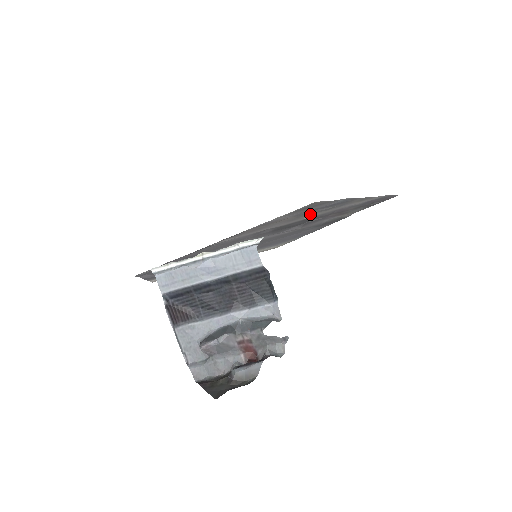
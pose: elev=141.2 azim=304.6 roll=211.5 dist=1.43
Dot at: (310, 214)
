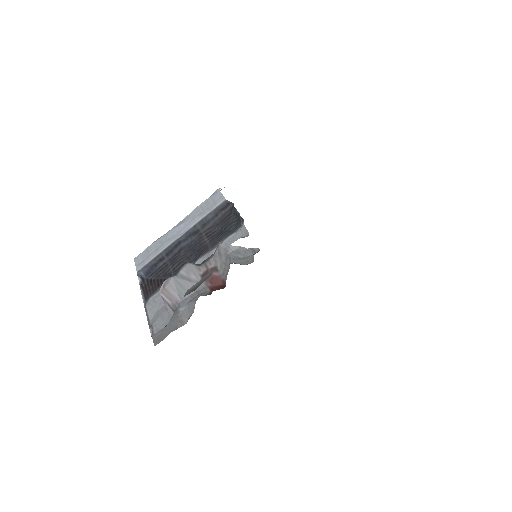
Dot at: occluded
